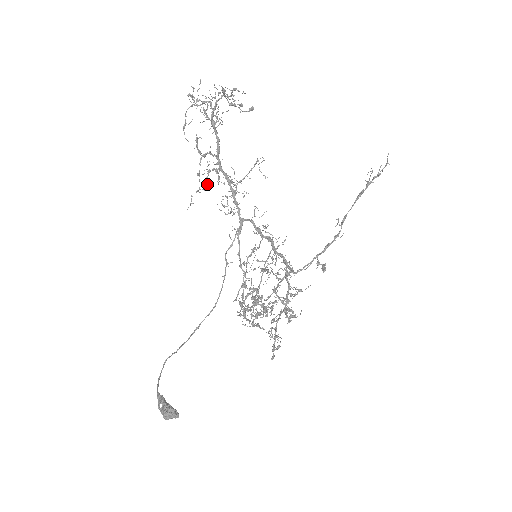
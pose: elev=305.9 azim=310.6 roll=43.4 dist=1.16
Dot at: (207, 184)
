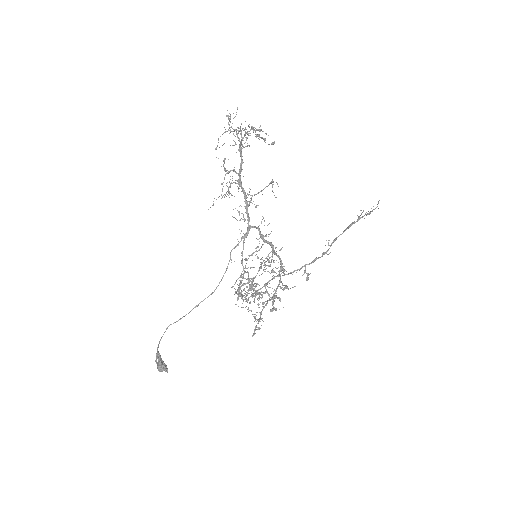
Dot at: (228, 193)
